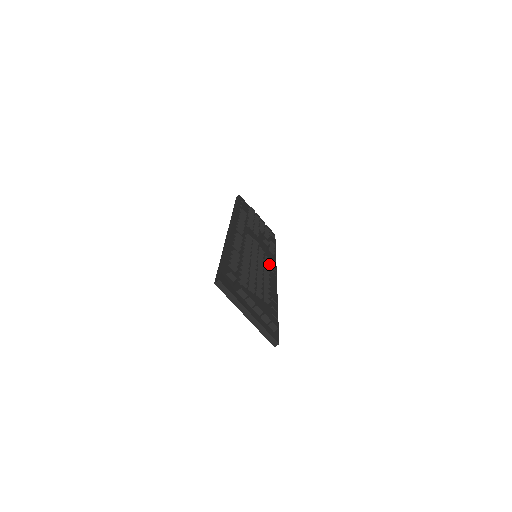
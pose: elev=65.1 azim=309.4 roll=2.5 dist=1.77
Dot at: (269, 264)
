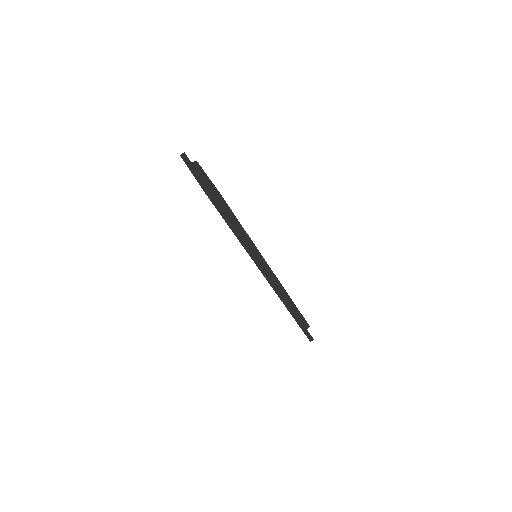
Dot at: occluded
